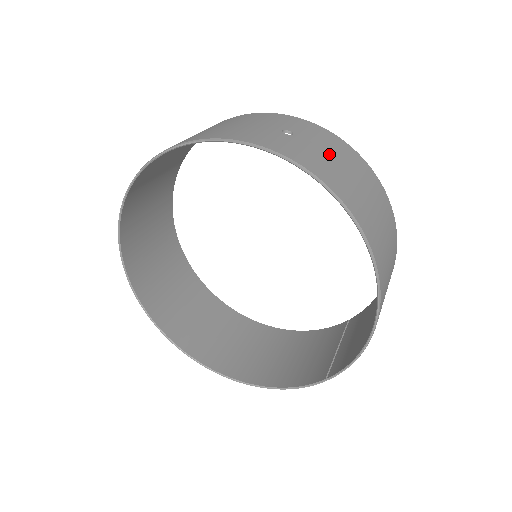
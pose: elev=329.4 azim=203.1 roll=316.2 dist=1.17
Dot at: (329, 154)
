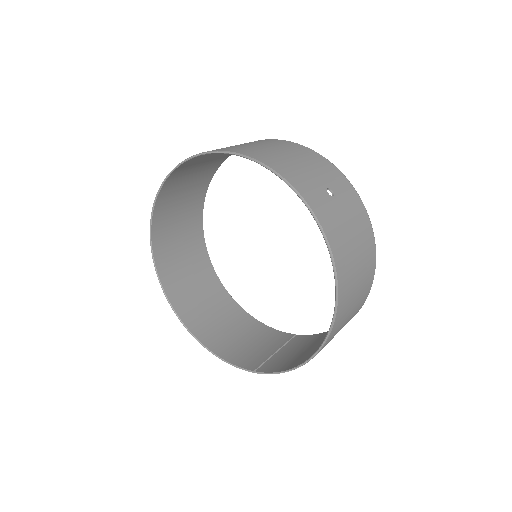
Dot at: (350, 226)
